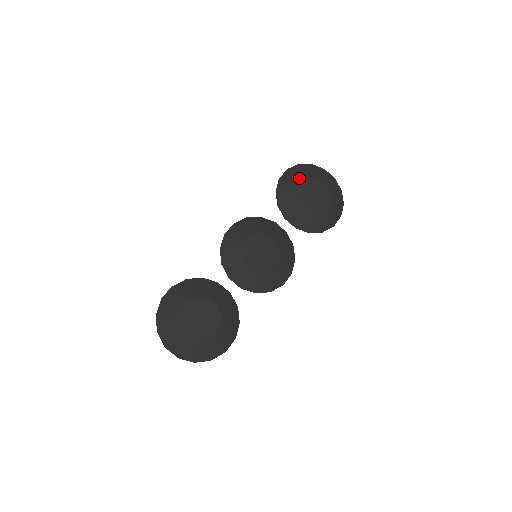
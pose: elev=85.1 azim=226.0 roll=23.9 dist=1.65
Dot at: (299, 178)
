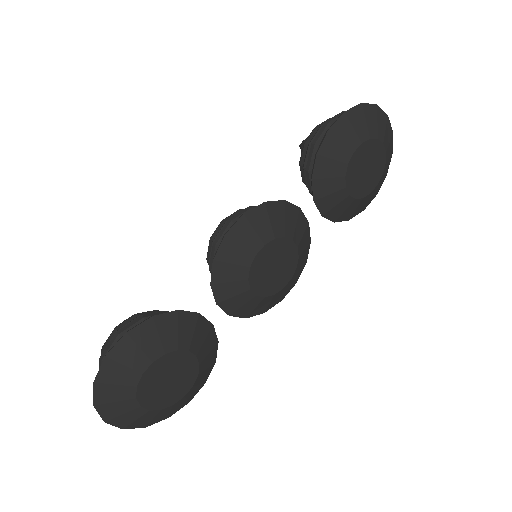
Dot at: (358, 138)
